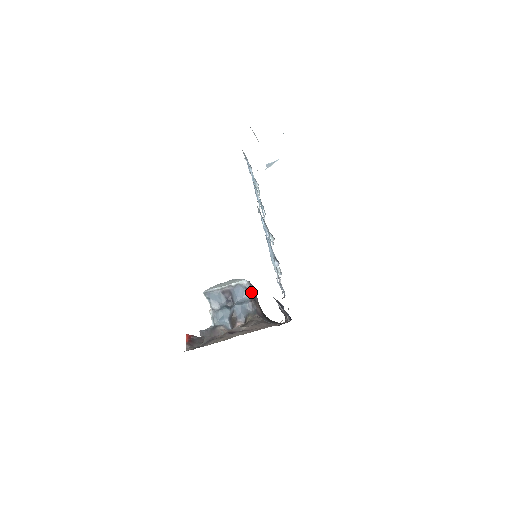
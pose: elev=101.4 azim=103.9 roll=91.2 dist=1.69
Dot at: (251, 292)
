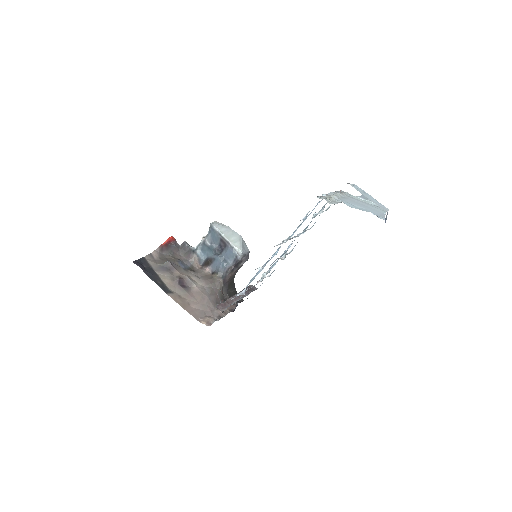
Dot at: (237, 262)
